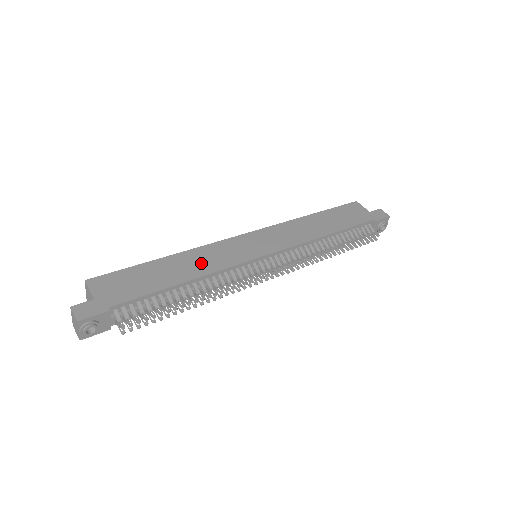
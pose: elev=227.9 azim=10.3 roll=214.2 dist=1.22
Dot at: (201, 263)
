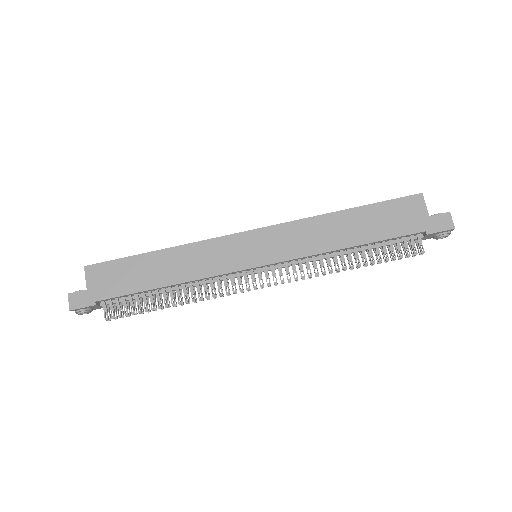
Dot at: (188, 265)
